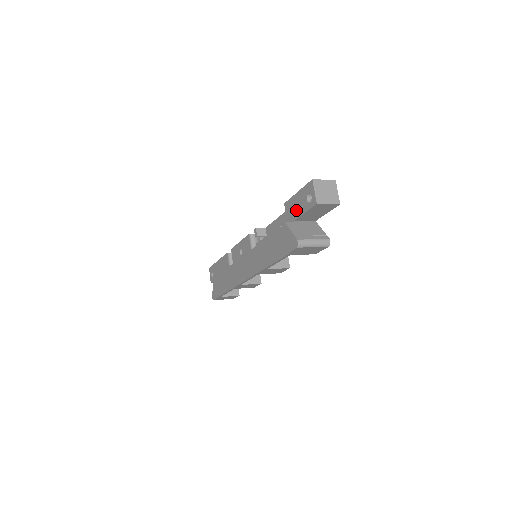
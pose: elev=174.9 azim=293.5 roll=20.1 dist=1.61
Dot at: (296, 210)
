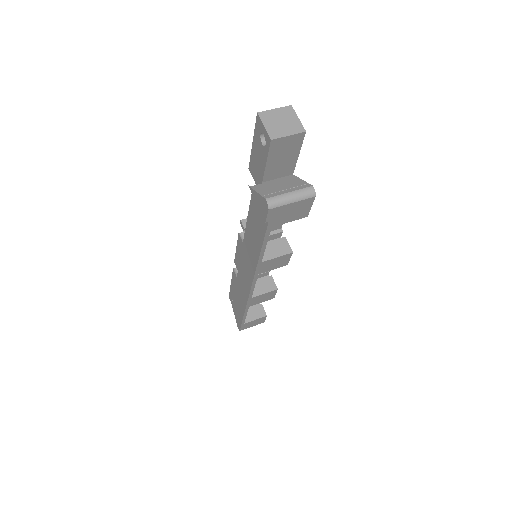
Dot at: (259, 166)
